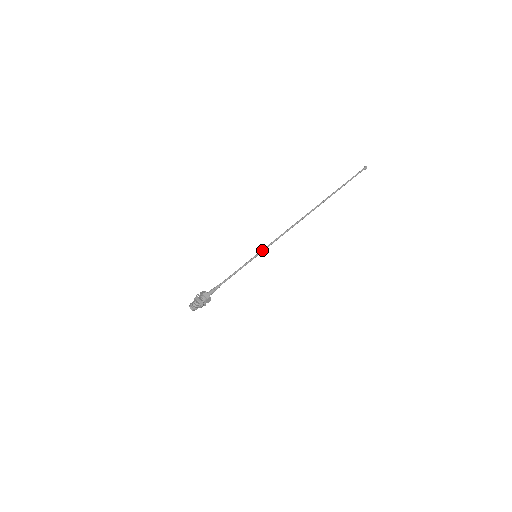
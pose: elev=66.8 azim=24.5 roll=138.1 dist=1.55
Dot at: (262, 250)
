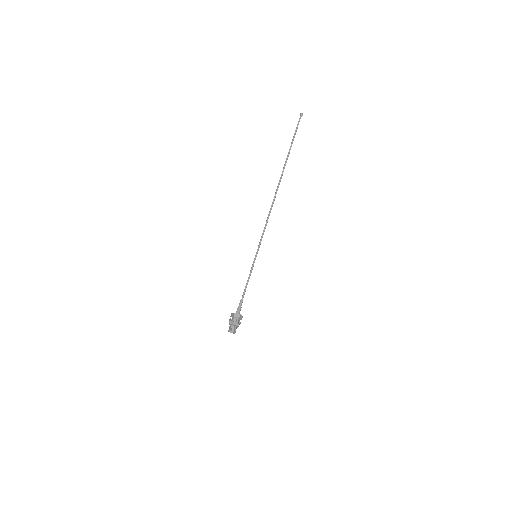
Dot at: (258, 248)
